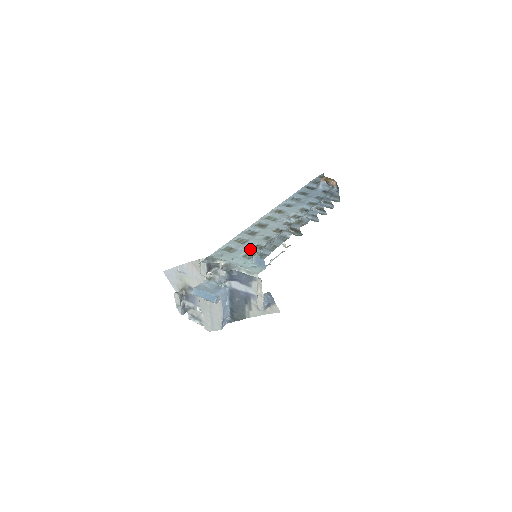
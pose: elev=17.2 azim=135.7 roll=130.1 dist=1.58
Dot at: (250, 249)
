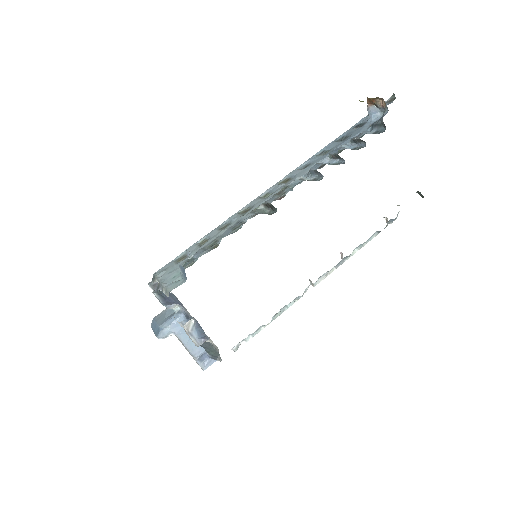
Dot at: occluded
